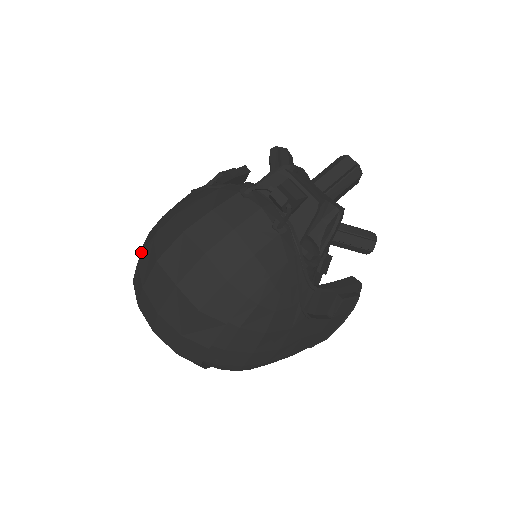
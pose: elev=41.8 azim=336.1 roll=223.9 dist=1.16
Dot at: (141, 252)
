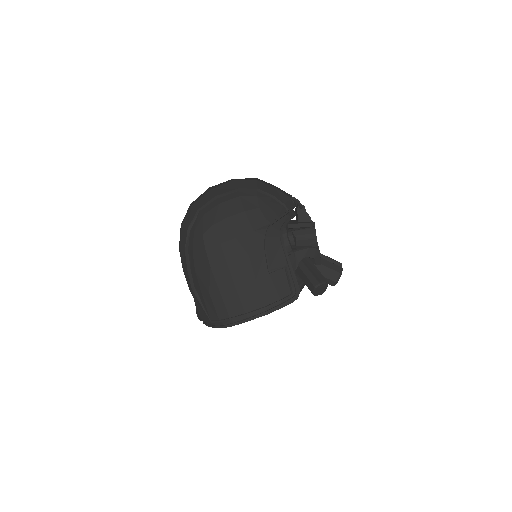
Dot at: occluded
